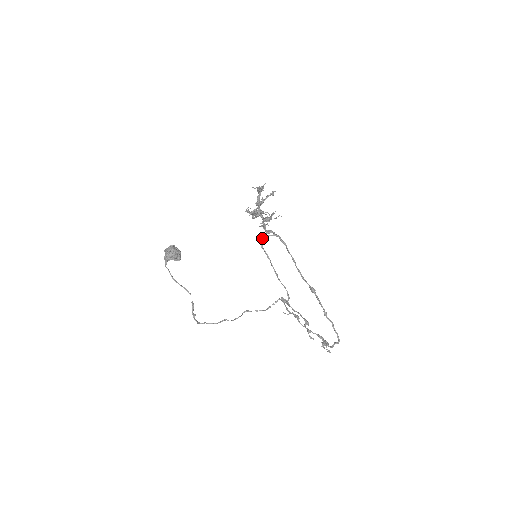
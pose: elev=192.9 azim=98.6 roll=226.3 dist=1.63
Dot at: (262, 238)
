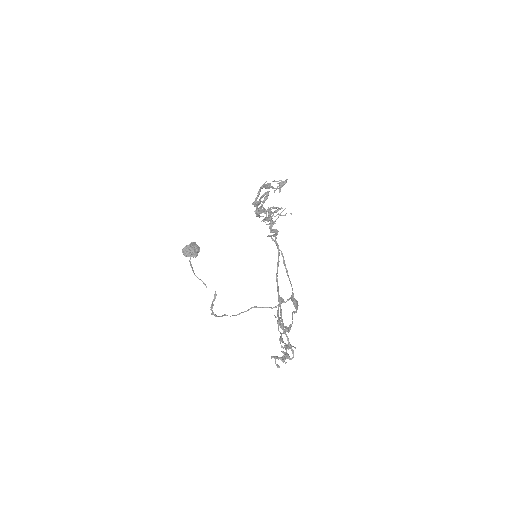
Dot at: (269, 236)
